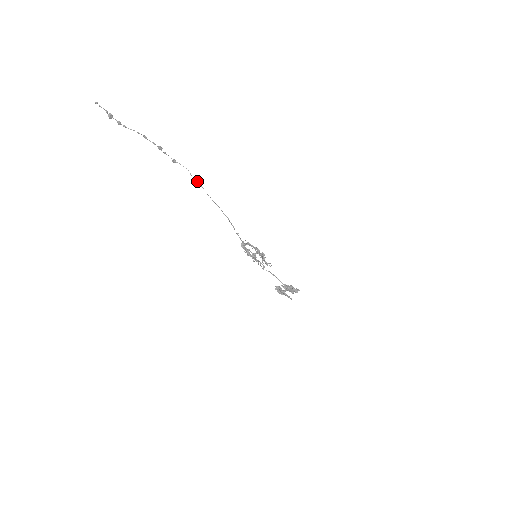
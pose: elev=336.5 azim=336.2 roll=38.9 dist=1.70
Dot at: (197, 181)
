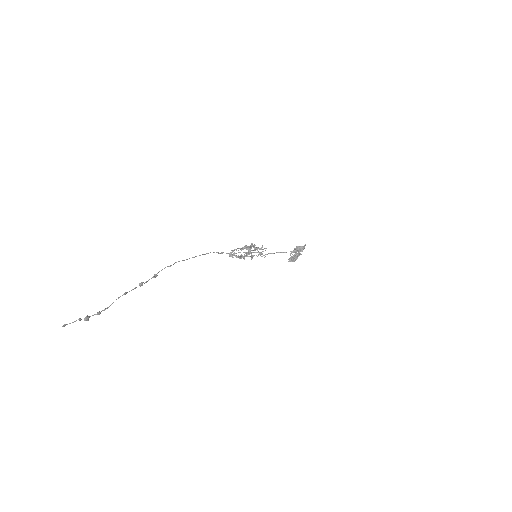
Dot at: occluded
